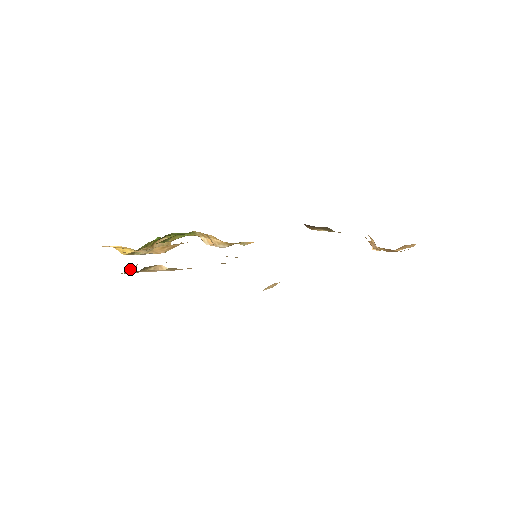
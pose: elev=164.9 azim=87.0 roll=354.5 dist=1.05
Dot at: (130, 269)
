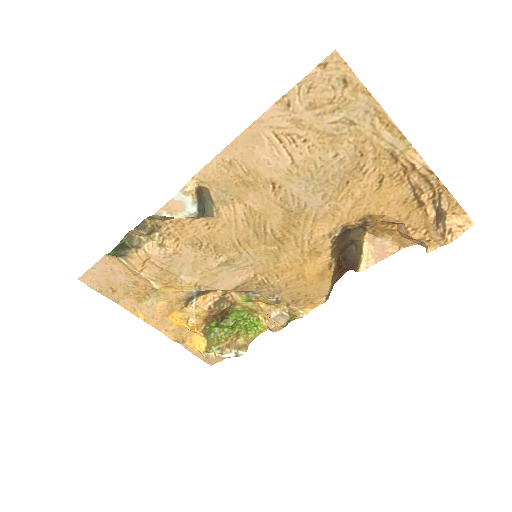
Dot at: (153, 283)
